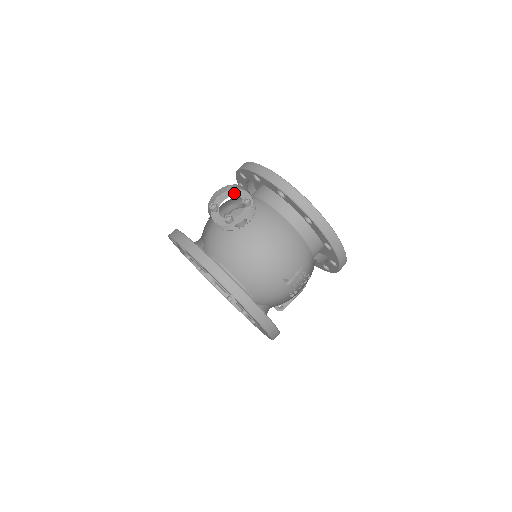
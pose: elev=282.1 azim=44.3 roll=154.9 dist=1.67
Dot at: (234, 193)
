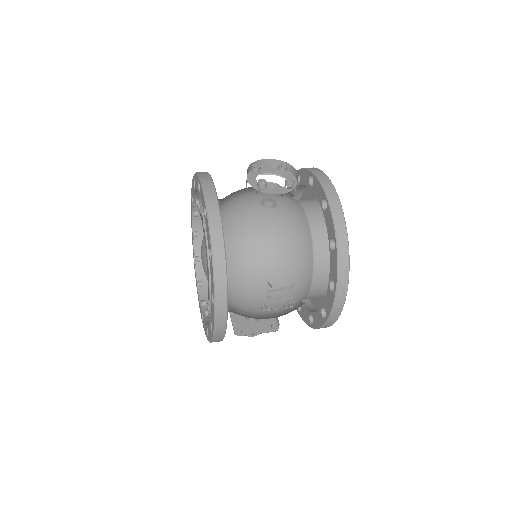
Dot at: (283, 171)
